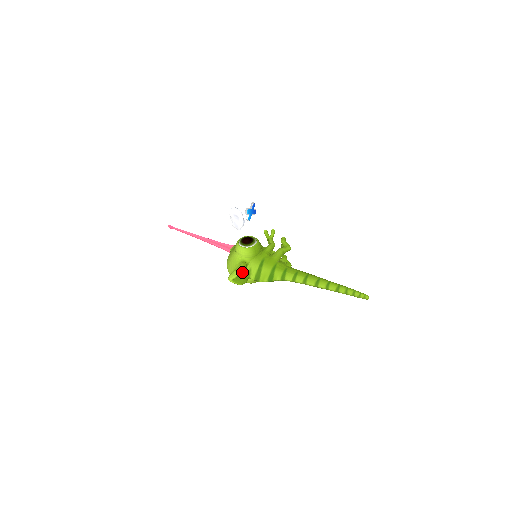
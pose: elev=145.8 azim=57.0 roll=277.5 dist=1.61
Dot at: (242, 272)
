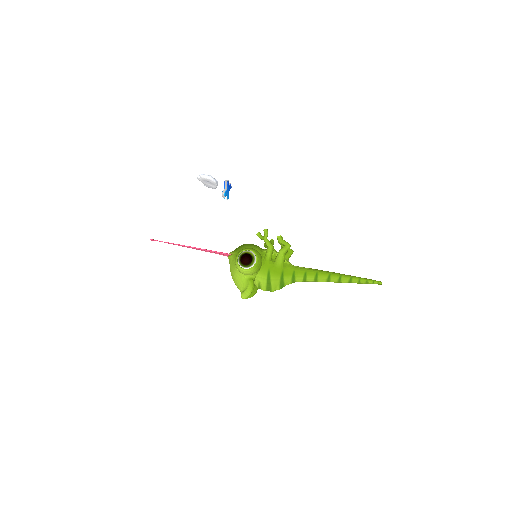
Dot at: occluded
